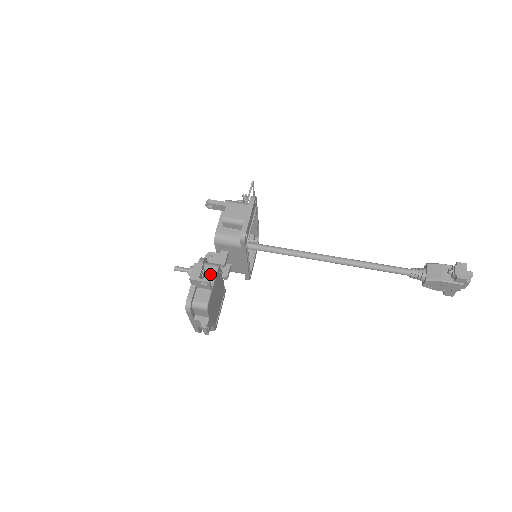
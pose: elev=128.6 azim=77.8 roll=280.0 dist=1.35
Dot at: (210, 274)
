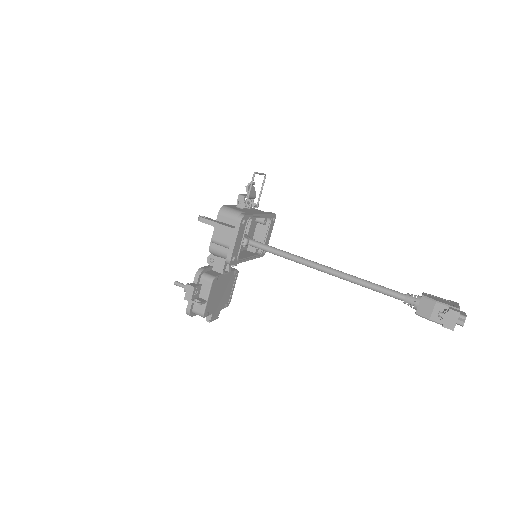
Dot at: (205, 288)
